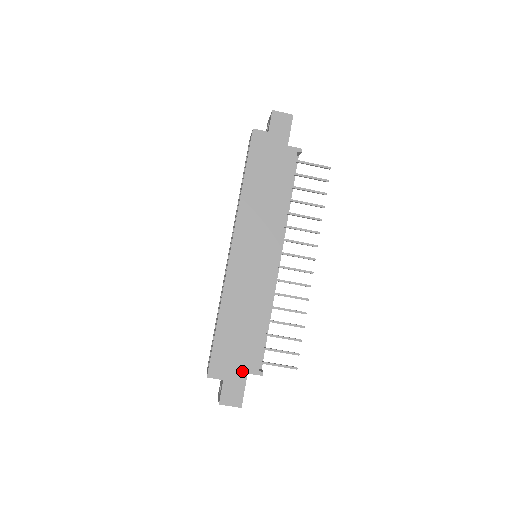
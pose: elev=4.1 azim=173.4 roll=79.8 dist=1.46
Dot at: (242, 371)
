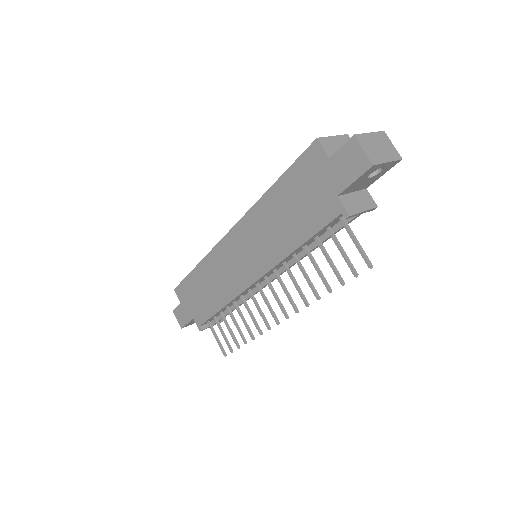
Dot at: (191, 313)
